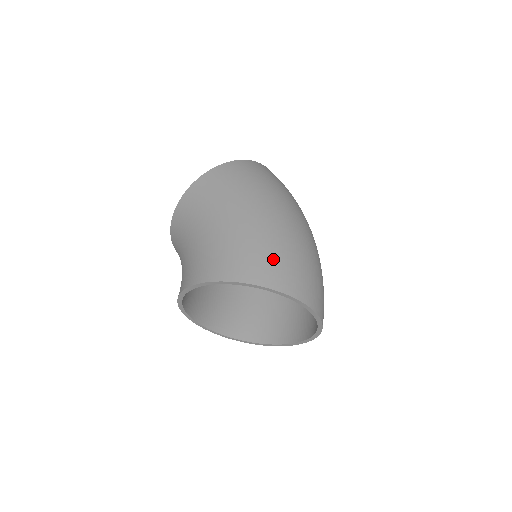
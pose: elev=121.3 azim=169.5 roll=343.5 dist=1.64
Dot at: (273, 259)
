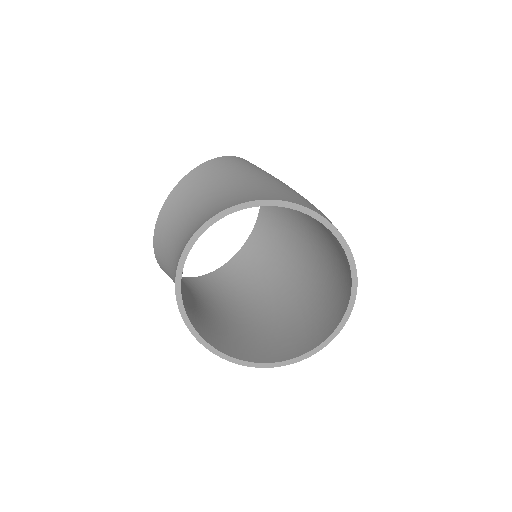
Dot at: occluded
